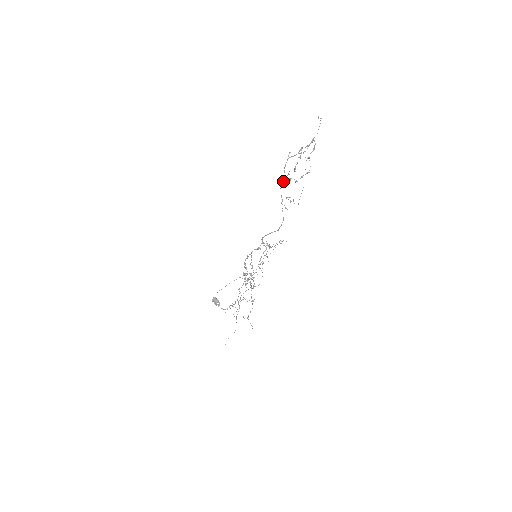
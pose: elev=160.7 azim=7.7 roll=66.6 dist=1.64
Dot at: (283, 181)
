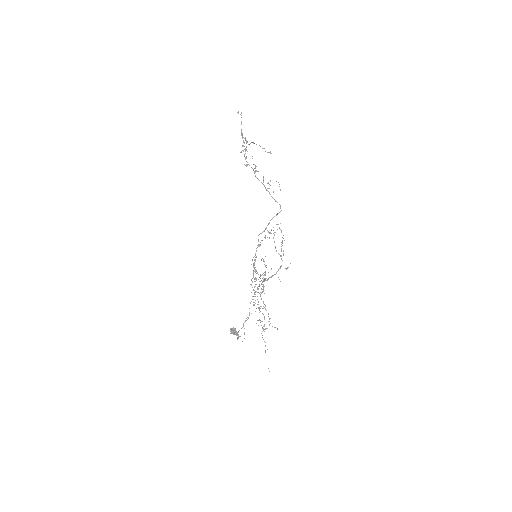
Dot at: (256, 170)
